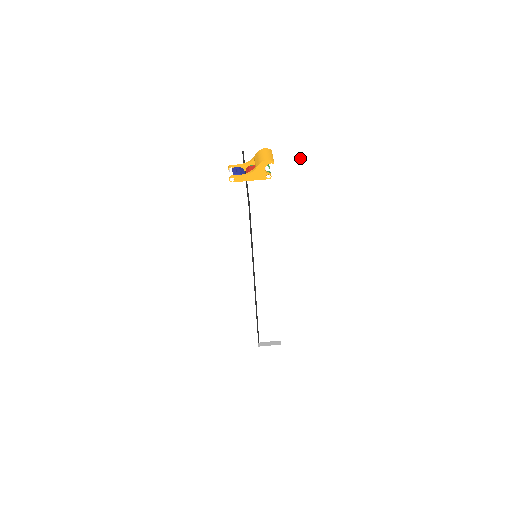
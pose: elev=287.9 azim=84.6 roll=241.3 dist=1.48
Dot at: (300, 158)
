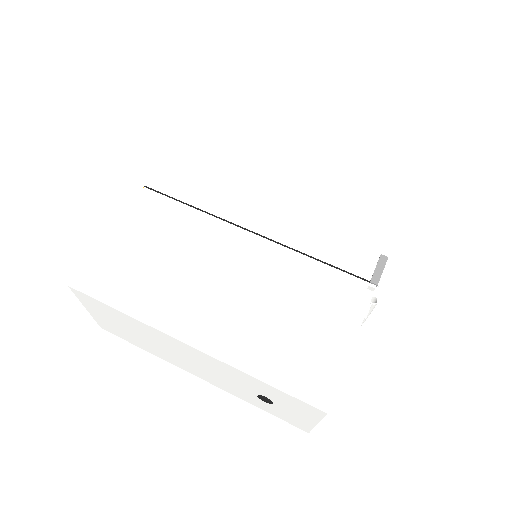
Dot at: occluded
